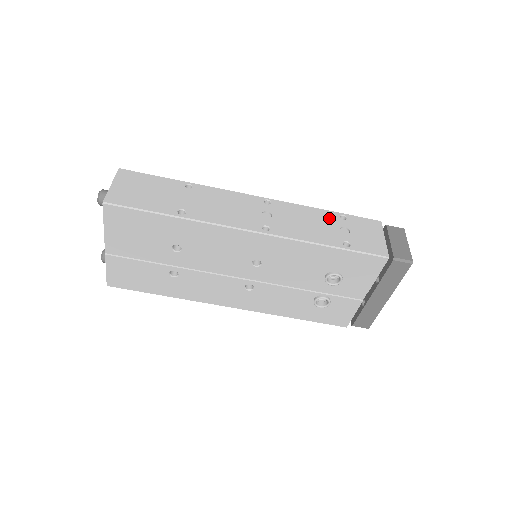
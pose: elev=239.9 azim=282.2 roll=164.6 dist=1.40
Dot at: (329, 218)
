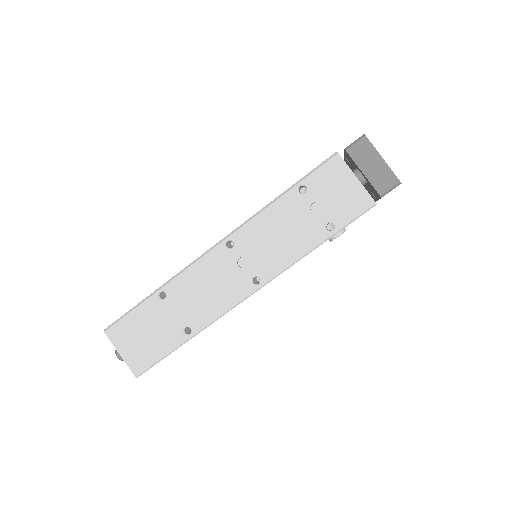
Dot at: (292, 206)
